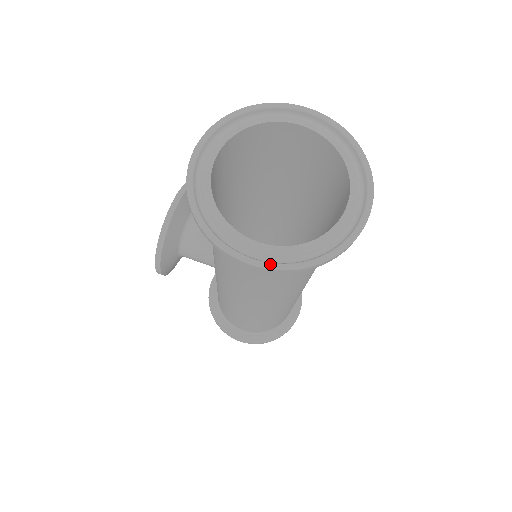
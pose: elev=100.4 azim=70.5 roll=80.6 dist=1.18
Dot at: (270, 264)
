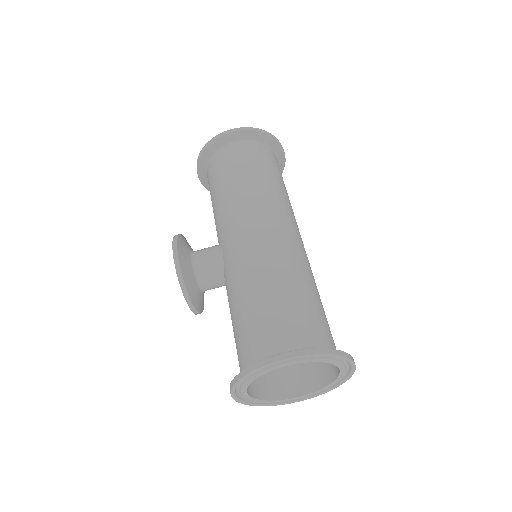
Dot at: (311, 397)
